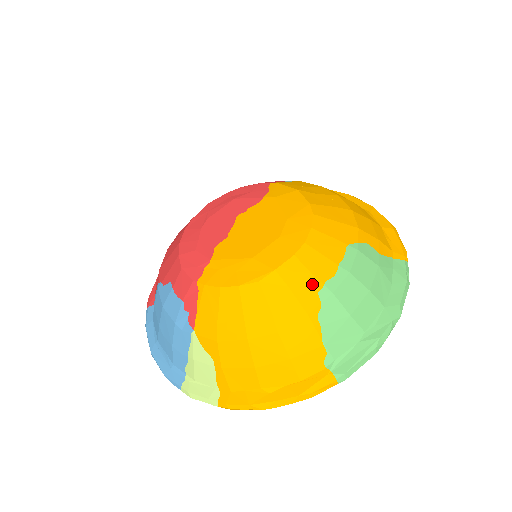
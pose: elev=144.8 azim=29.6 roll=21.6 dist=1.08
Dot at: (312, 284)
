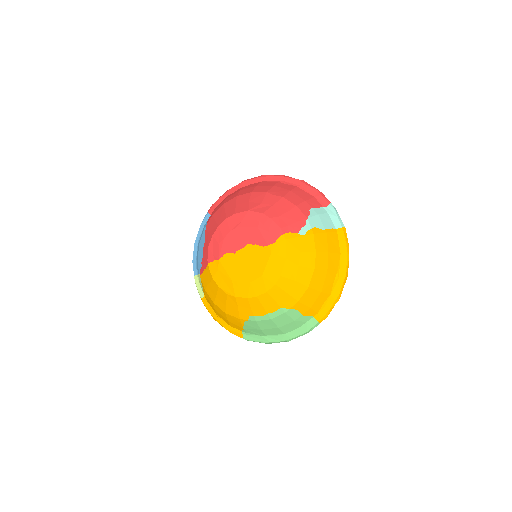
Dot at: (249, 312)
